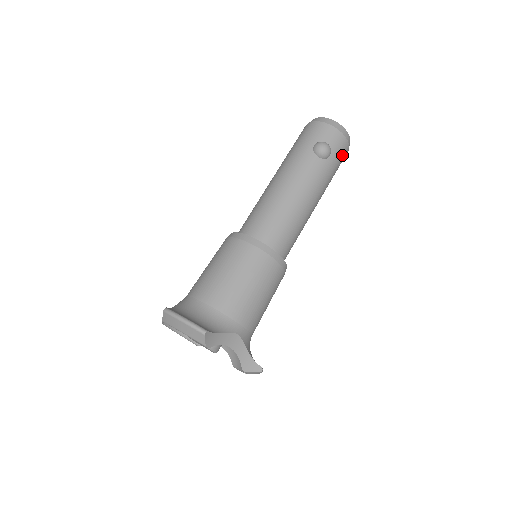
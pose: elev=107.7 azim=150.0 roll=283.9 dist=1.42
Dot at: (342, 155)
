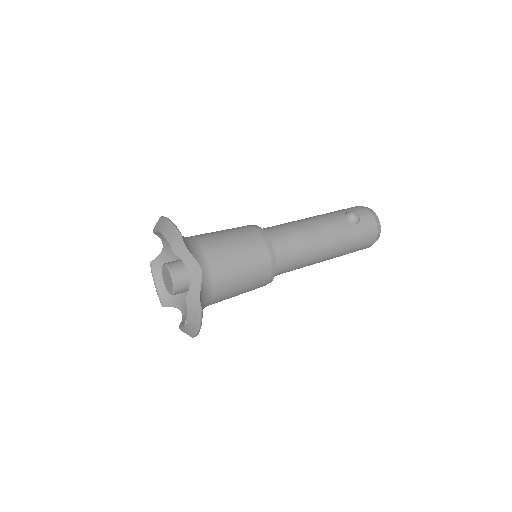
Dot at: (368, 234)
